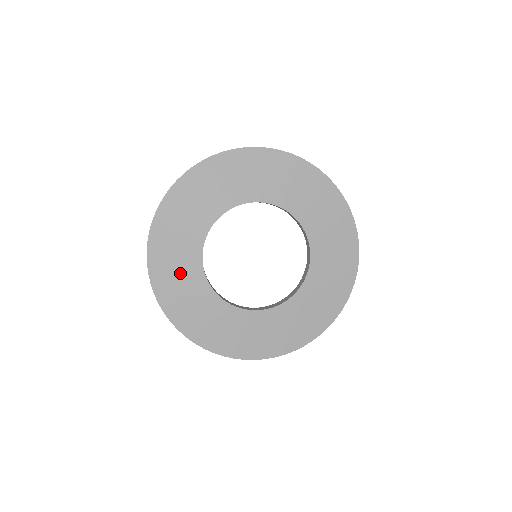
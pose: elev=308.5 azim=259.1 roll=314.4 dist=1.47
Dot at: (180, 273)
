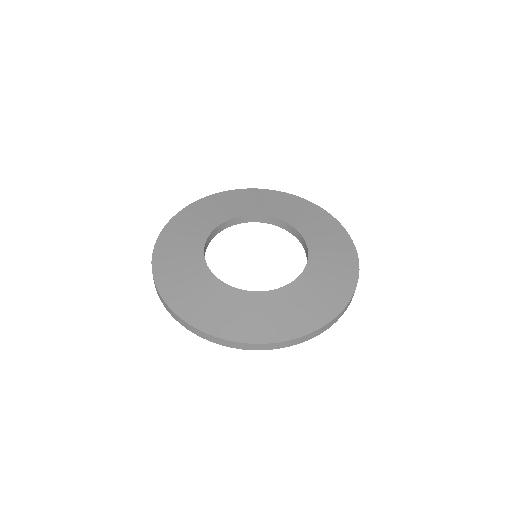
Dot at: (181, 255)
